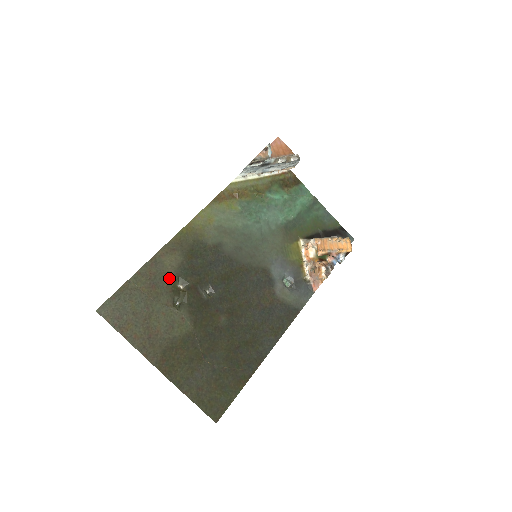
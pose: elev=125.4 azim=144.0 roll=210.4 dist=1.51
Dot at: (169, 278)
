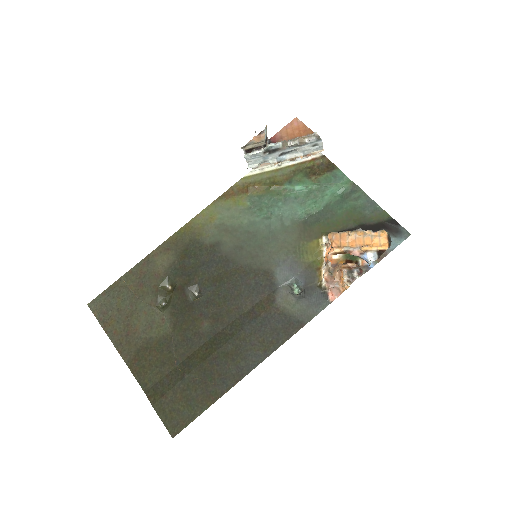
Dot at: (158, 278)
